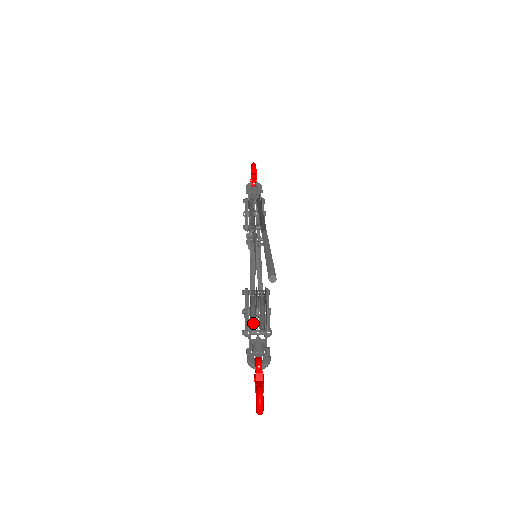
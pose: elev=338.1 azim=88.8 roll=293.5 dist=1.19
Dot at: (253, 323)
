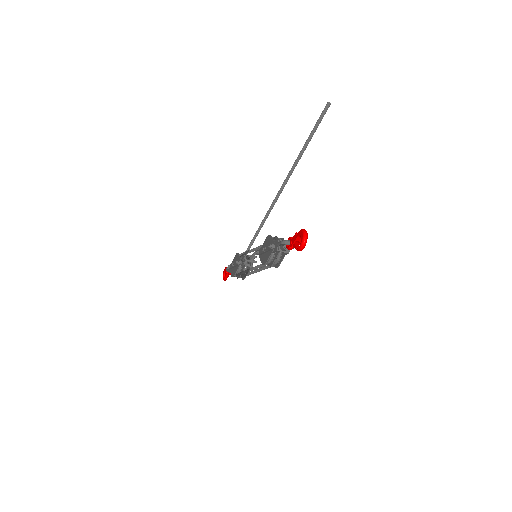
Dot at: occluded
